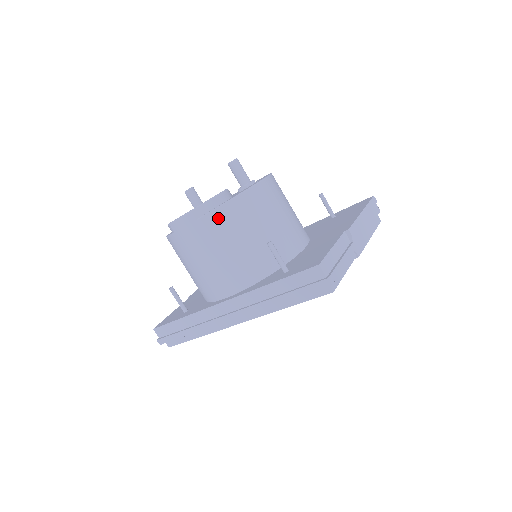
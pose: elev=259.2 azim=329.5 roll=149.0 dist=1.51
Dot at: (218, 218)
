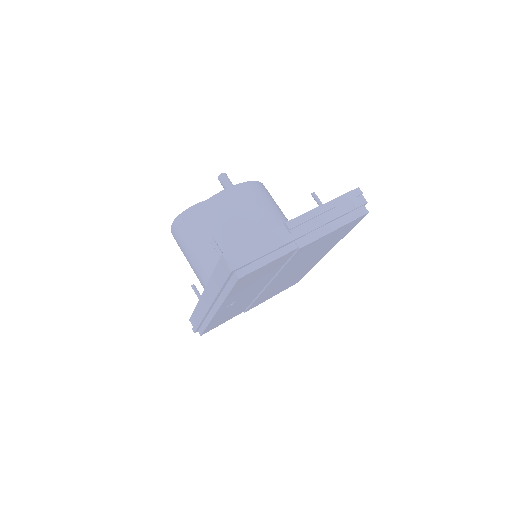
Dot at: (189, 224)
